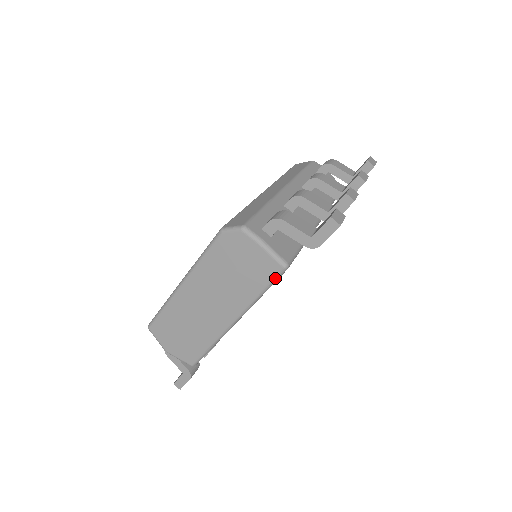
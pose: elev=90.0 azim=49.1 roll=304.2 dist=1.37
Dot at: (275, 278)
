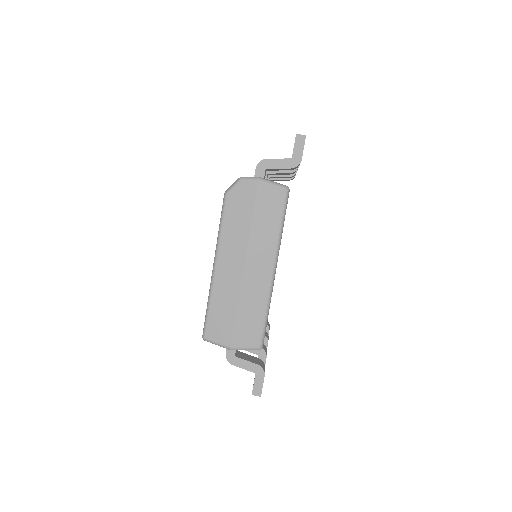
Dot at: (285, 203)
